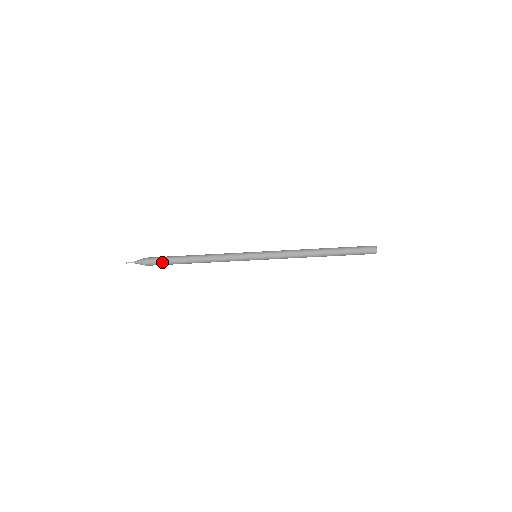
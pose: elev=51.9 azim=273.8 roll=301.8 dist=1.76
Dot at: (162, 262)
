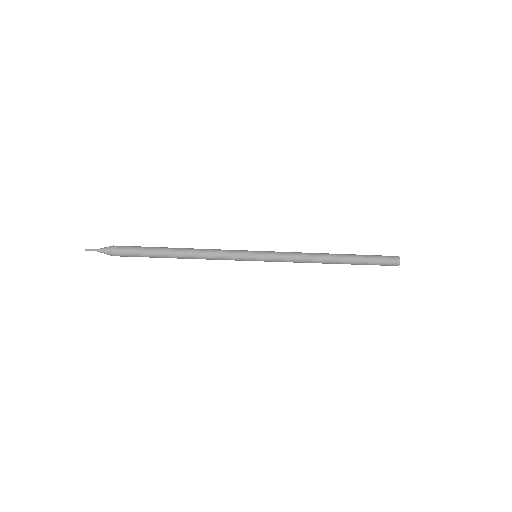
Dot at: (135, 252)
